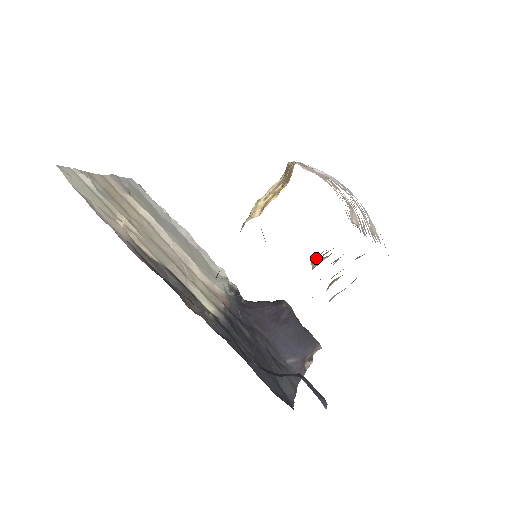
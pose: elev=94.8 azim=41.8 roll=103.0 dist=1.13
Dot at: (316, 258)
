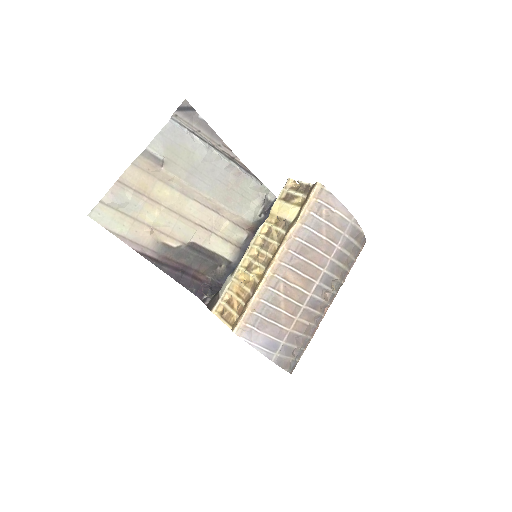
Dot at: occluded
